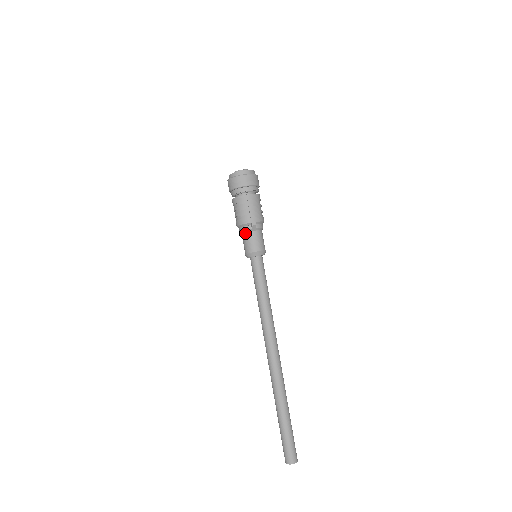
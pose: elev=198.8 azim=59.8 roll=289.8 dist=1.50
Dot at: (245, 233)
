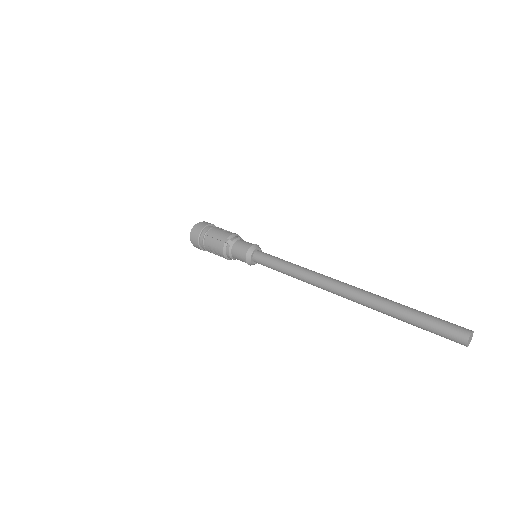
Dot at: (231, 253)
